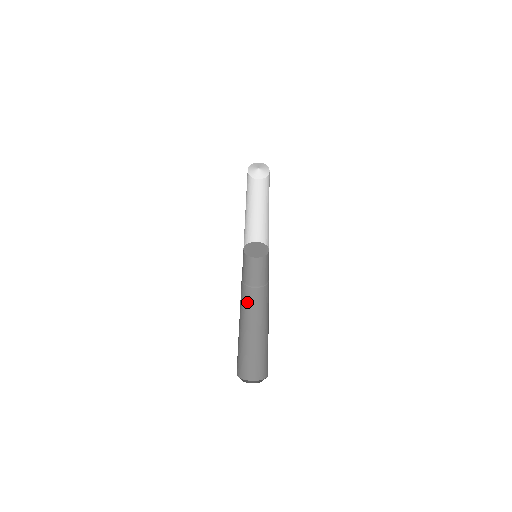
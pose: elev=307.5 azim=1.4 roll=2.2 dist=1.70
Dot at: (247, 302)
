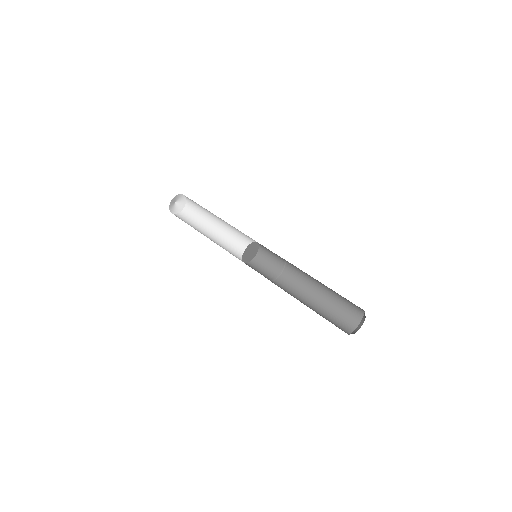
Dot at: occluded
